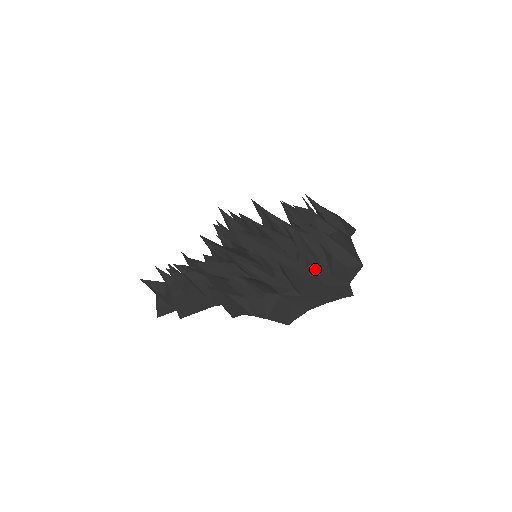
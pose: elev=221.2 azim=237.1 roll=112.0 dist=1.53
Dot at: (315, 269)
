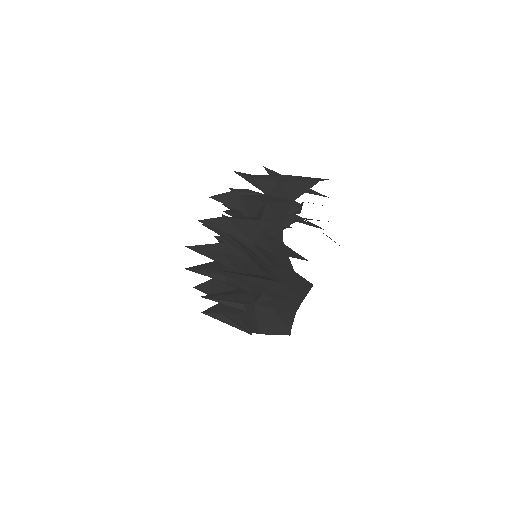
Dot at: (260, 264)
